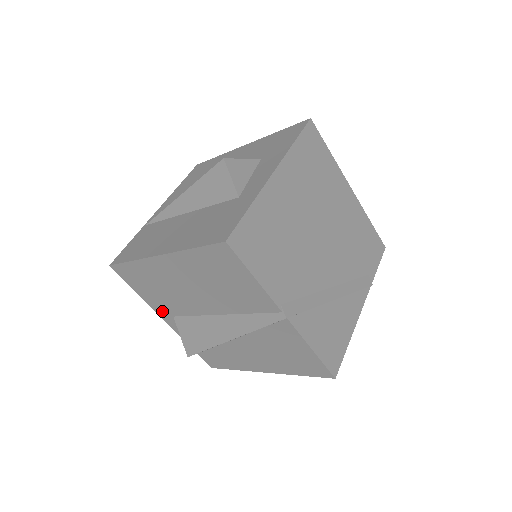
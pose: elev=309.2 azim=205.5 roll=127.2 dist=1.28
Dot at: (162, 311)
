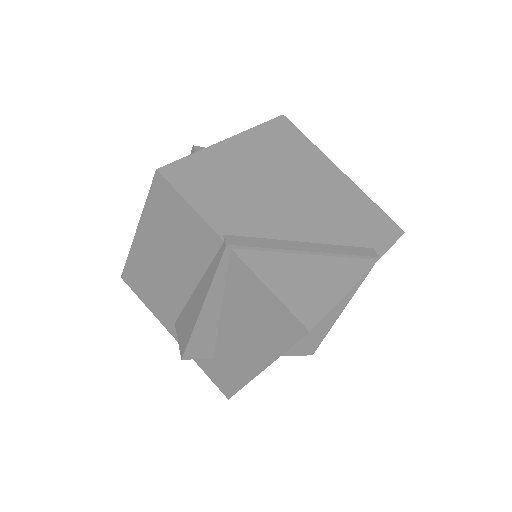
Dot at: (166, 321)
